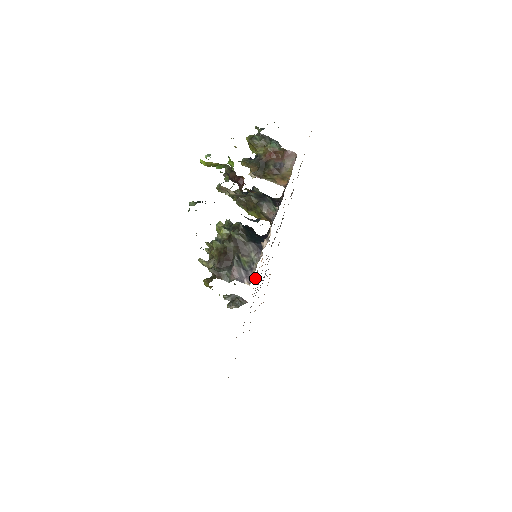
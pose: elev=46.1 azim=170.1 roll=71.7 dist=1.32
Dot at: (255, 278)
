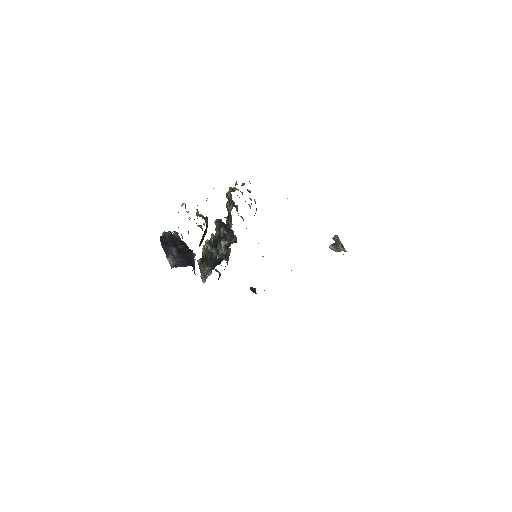
Dot at: occluded
